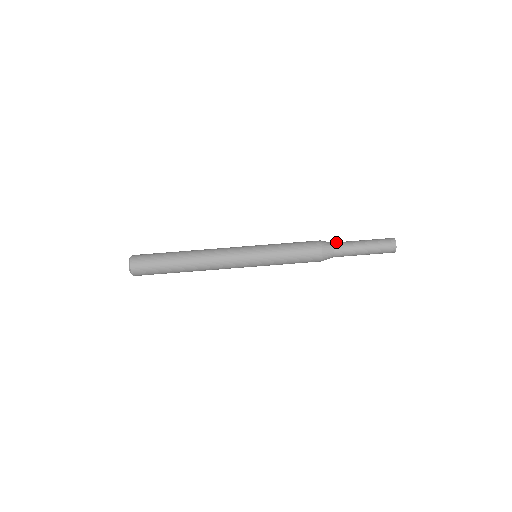
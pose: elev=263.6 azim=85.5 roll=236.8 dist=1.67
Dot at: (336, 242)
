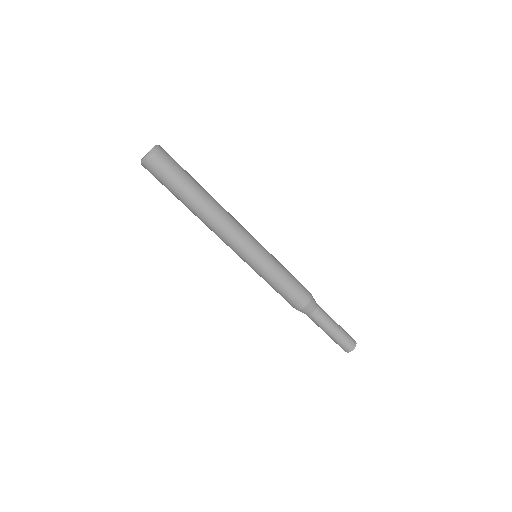
Dot at: occluded
